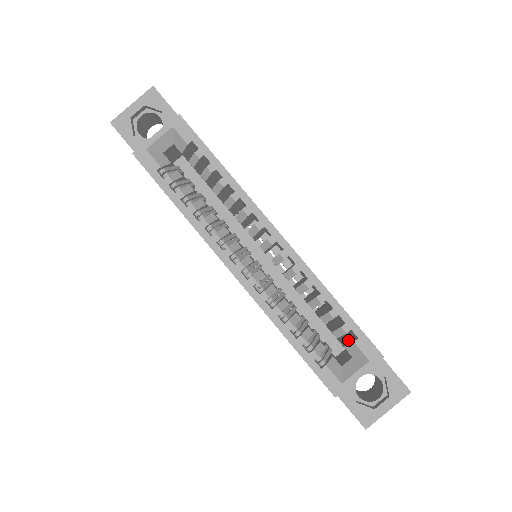
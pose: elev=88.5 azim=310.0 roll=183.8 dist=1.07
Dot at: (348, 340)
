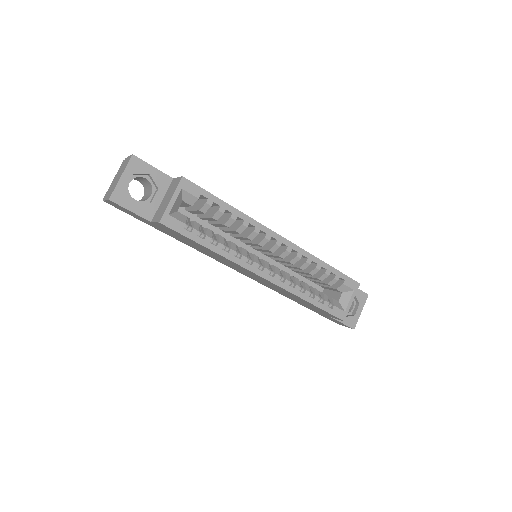
Dot at: (334, 284)
